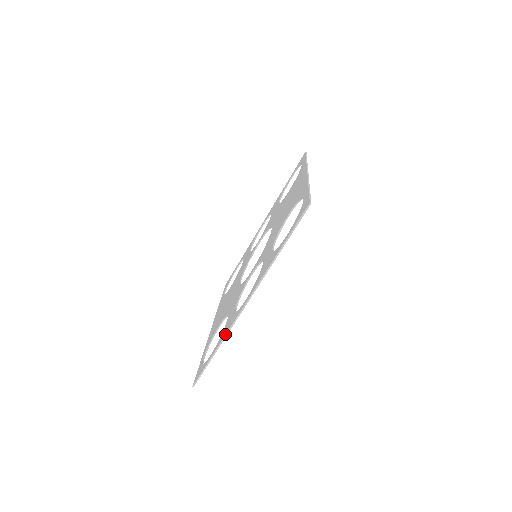
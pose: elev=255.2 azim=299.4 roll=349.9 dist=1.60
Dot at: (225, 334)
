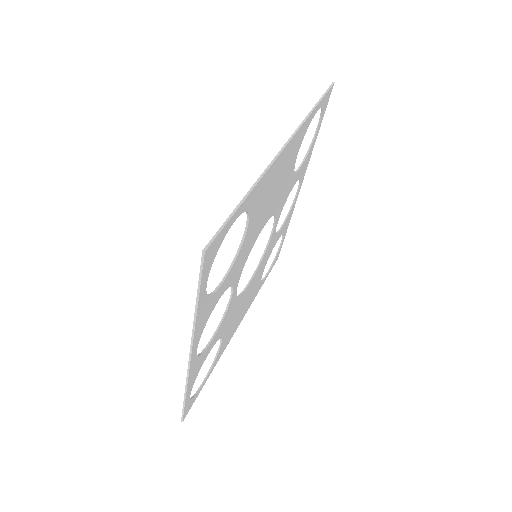
Dot at: occluded
